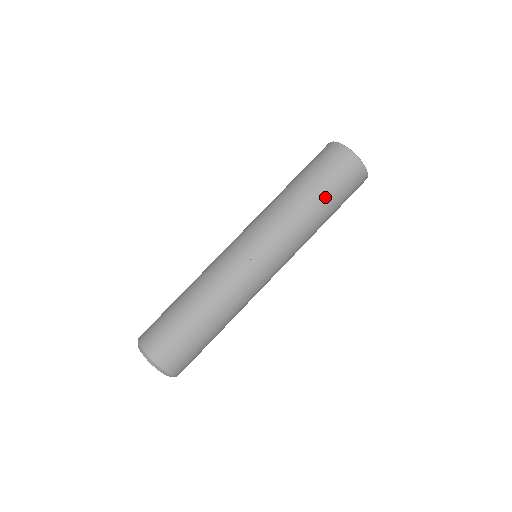
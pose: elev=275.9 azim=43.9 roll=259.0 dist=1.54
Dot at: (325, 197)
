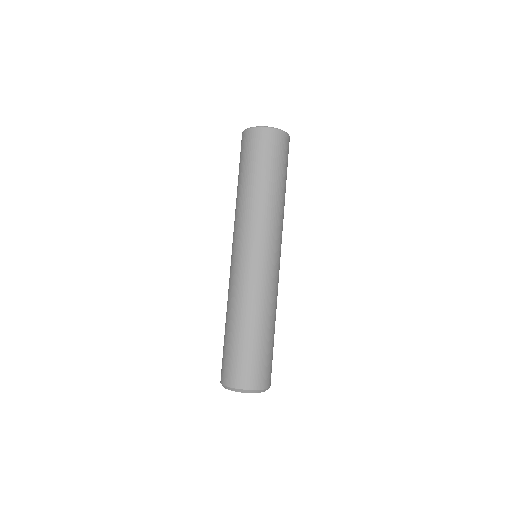
Dot at: (266, 174)
